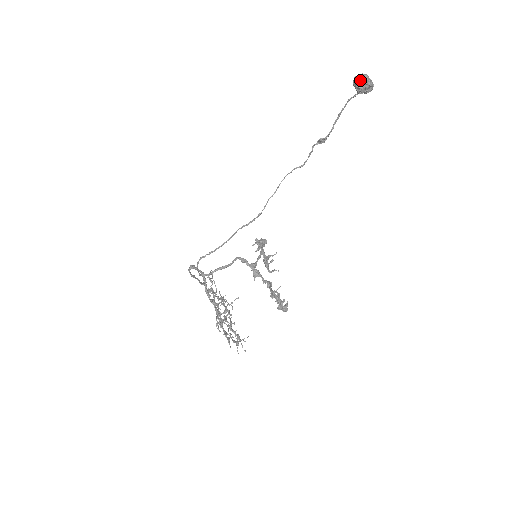
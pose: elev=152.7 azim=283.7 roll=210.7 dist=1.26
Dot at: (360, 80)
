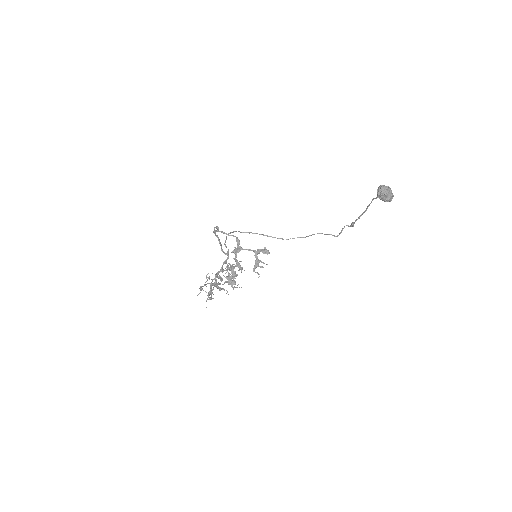
Dot at: (381, 187)
